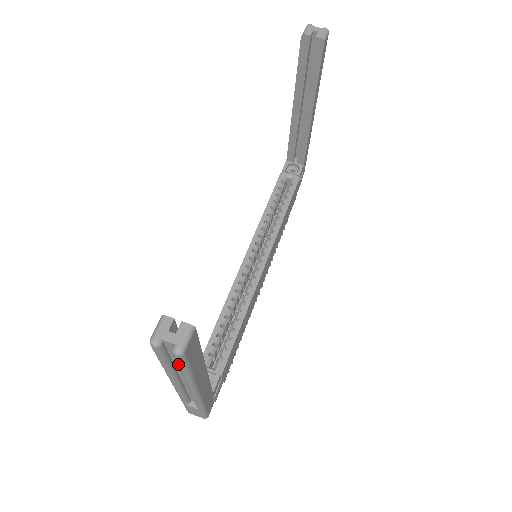
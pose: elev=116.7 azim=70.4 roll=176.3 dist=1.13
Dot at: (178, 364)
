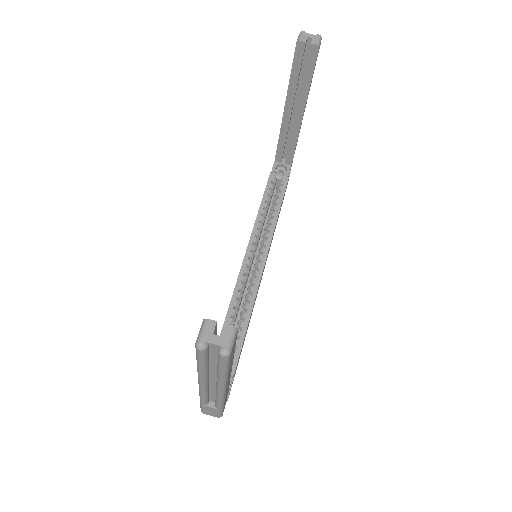
Dot at: (220, 365)
